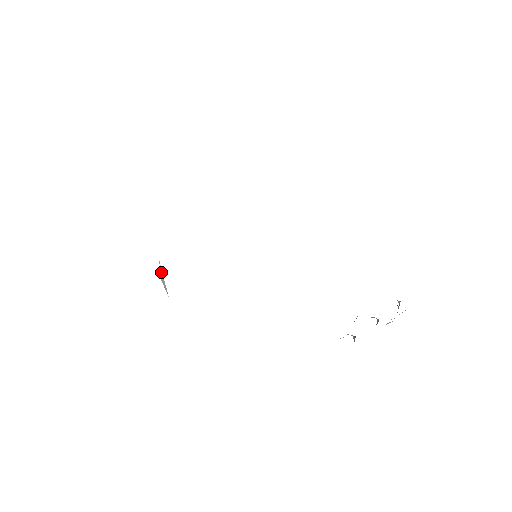
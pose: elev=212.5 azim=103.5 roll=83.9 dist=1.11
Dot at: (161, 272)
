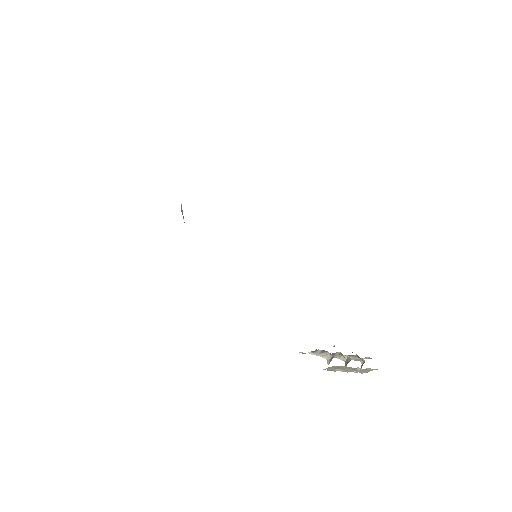
Dot at: (181, 207)
